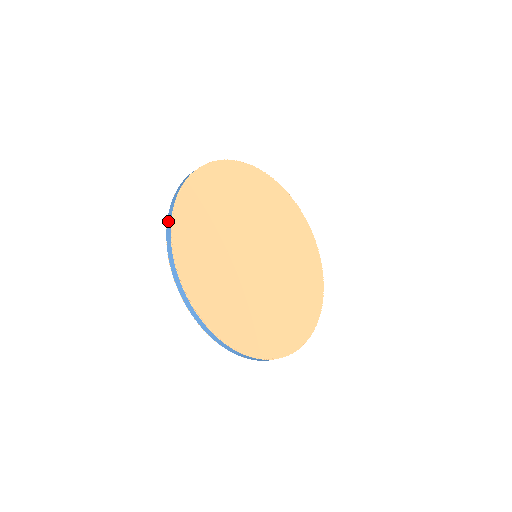
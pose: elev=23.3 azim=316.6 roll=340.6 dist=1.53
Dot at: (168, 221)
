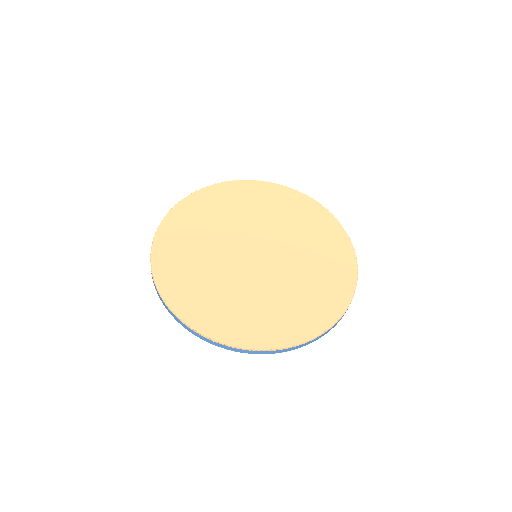
Dot at: occluded
